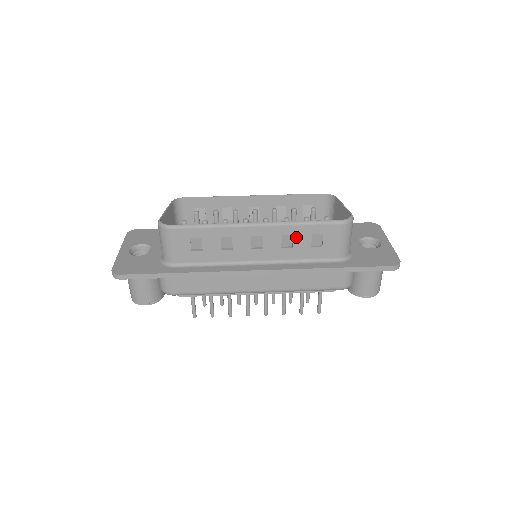
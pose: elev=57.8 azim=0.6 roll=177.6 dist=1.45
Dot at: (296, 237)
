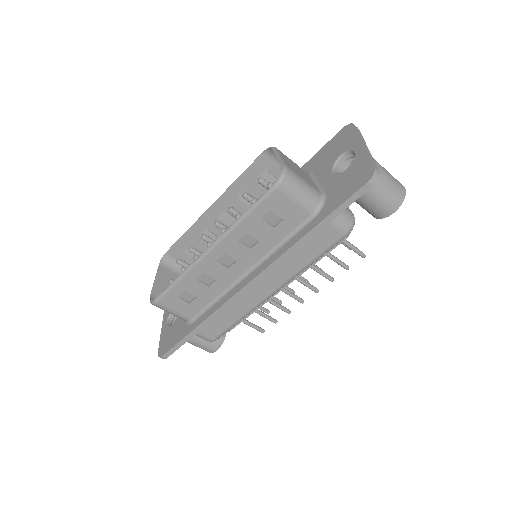
Dot at: (251, 232)
